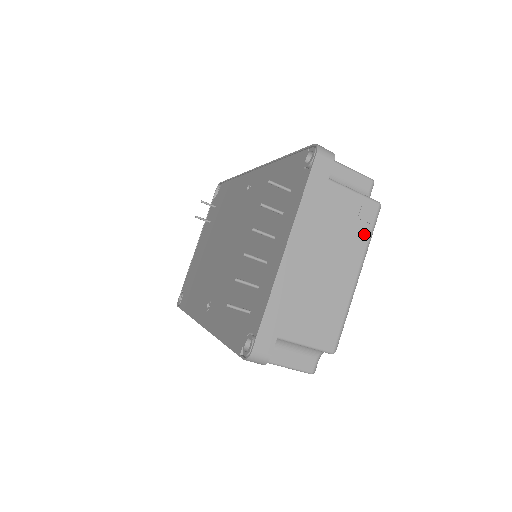
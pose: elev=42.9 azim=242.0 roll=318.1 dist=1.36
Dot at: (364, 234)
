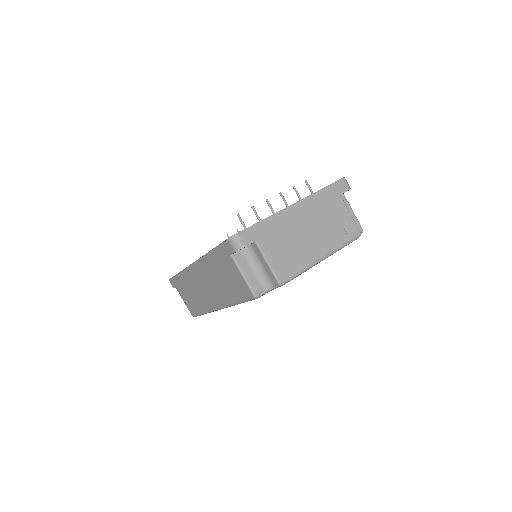
Dot at: (342, 239)
